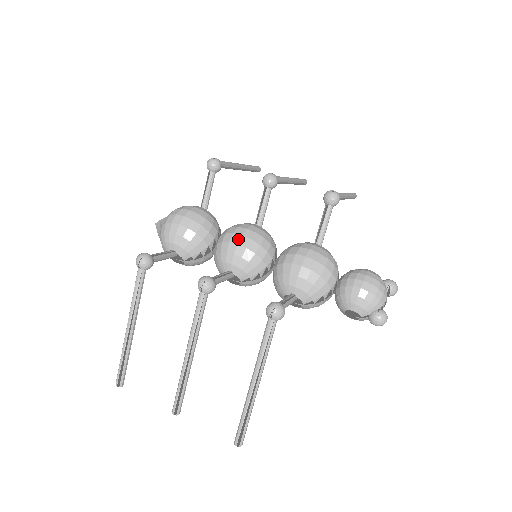
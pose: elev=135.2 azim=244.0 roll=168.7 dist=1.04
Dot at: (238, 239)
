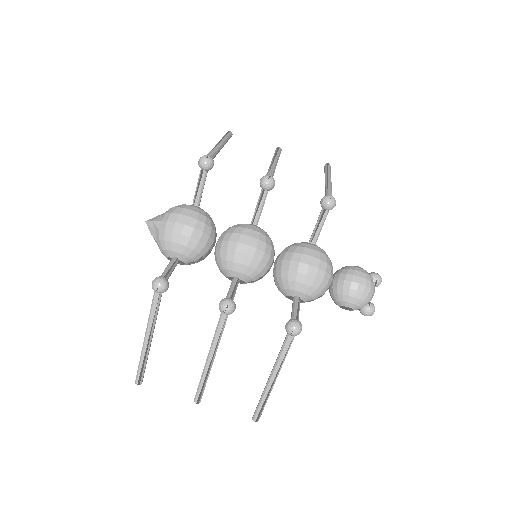
Dot at: (244, 249)
